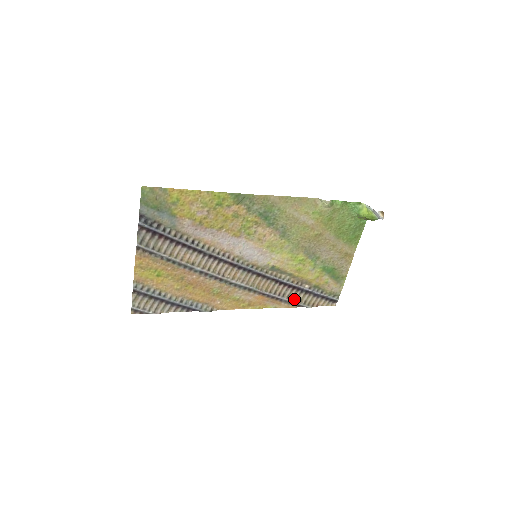
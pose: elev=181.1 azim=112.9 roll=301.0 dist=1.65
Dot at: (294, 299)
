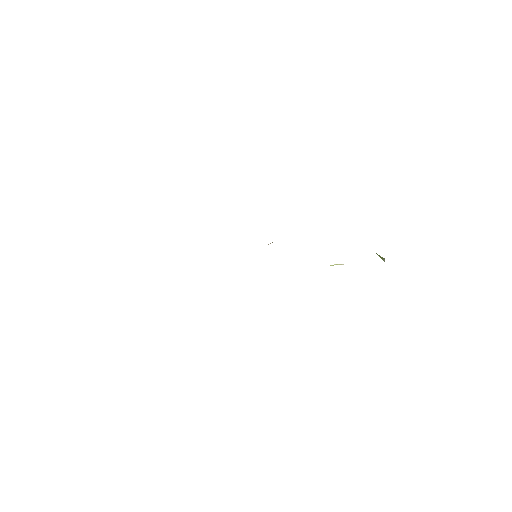
Dot at: occluded
